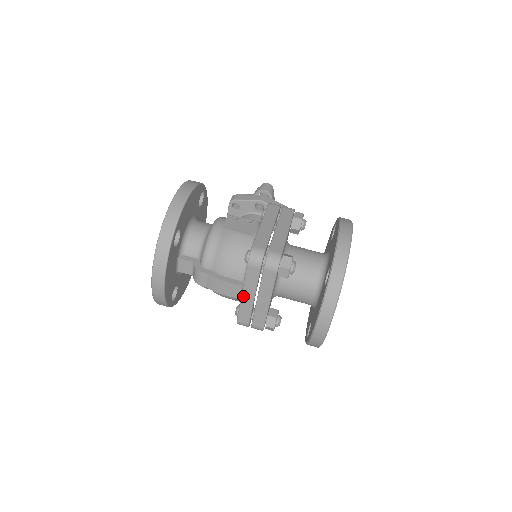
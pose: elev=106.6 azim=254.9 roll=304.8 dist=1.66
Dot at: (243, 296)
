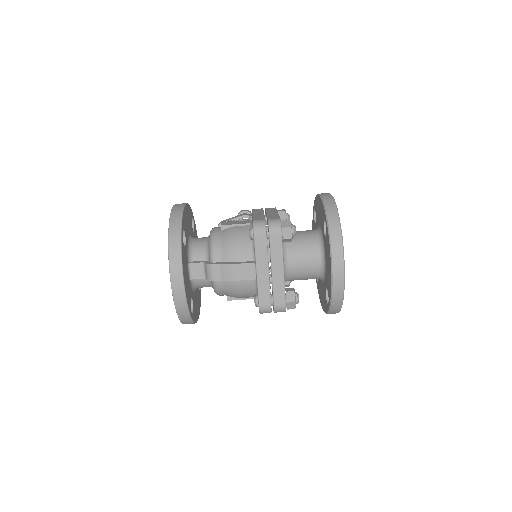
Dot at: (258, 273)
